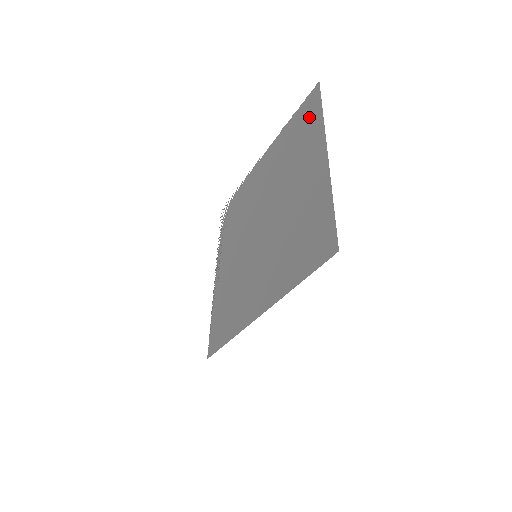
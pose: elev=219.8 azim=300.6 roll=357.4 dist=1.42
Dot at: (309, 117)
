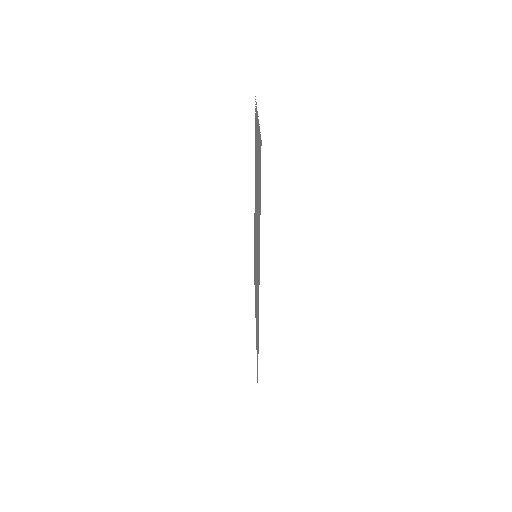
Dot at: occluded
